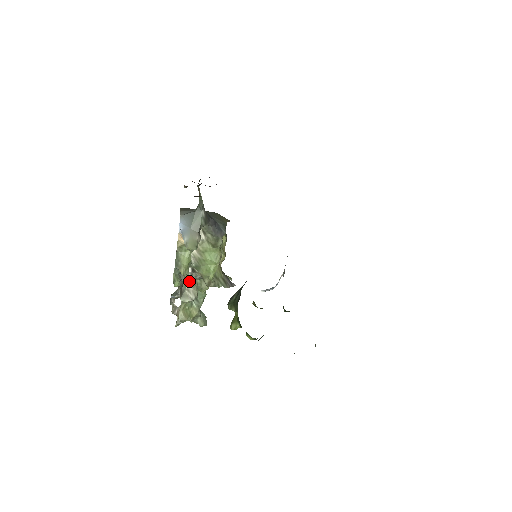
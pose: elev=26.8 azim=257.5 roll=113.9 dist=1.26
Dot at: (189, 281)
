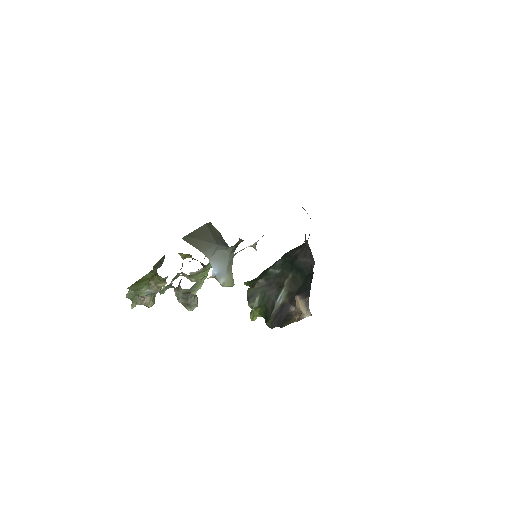
Dot at: occluded
